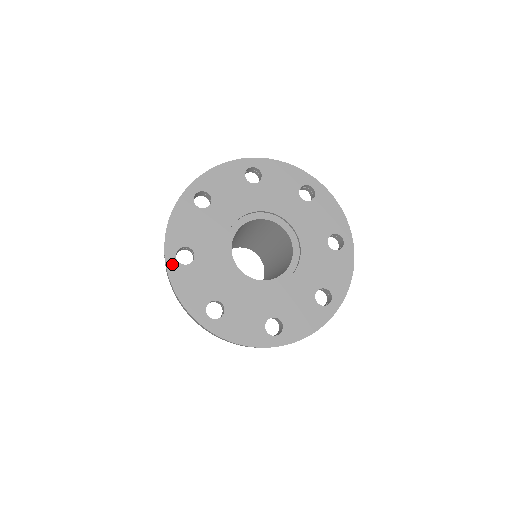
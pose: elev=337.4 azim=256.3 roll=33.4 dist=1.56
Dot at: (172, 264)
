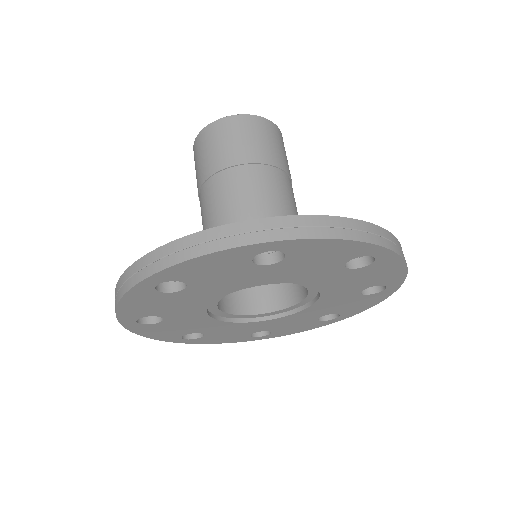
Dot at: (132, 326)
